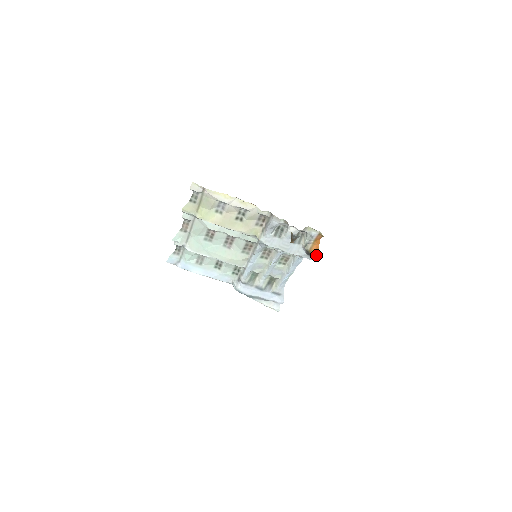
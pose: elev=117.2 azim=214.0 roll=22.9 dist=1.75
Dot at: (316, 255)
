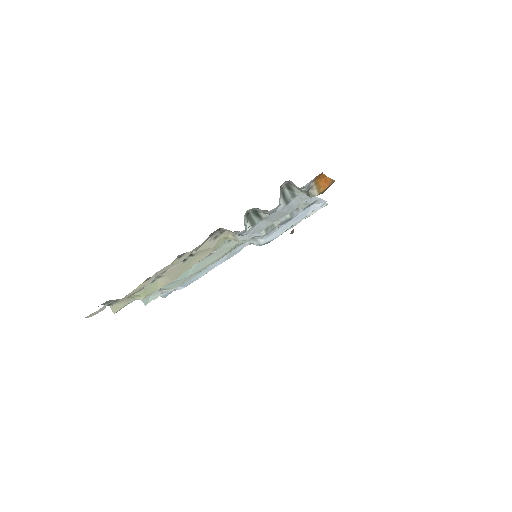
Dot at: (332, 182)
